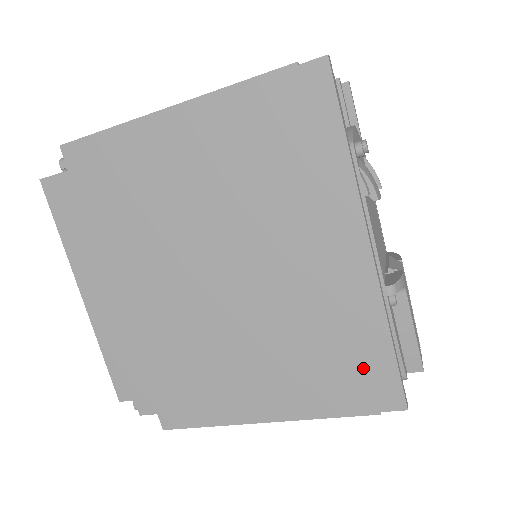
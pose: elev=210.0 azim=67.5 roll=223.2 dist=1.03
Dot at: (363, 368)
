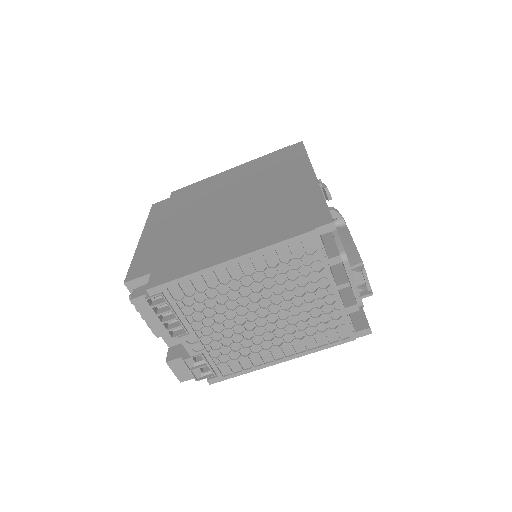
Dot at: (305, 213)
